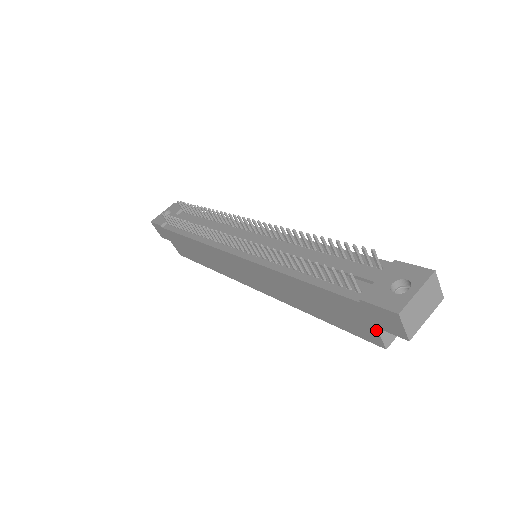
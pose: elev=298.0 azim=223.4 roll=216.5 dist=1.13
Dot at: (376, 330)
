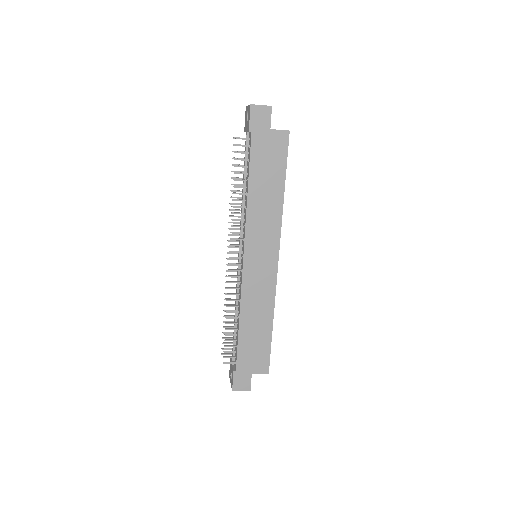
Dot at: (273, 131)
